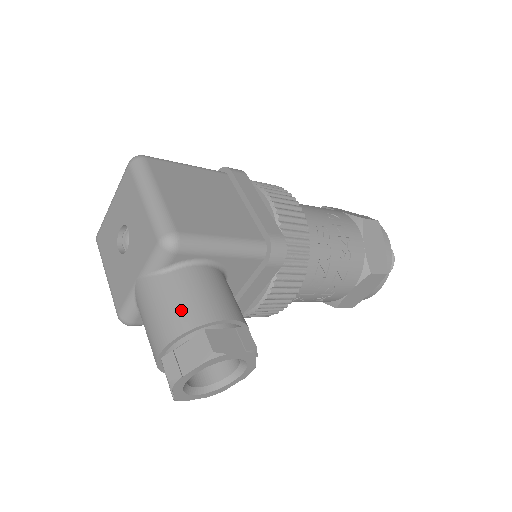
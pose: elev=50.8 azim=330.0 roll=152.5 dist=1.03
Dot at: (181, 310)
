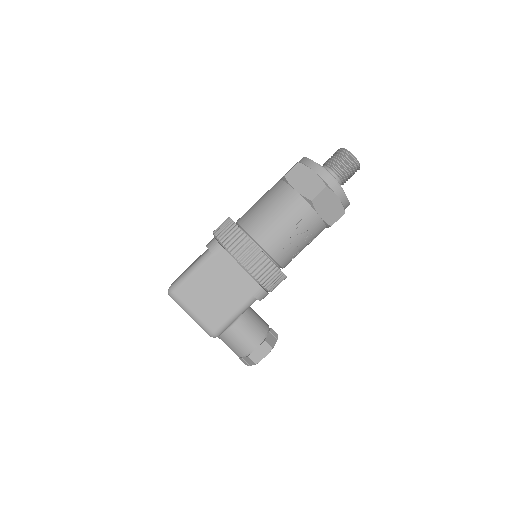
Dot at: (235, 349)
